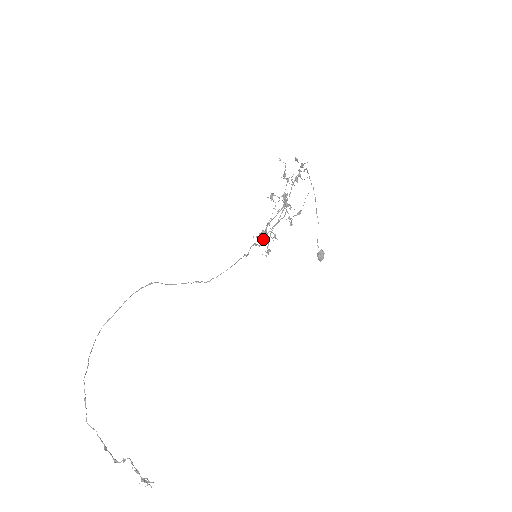
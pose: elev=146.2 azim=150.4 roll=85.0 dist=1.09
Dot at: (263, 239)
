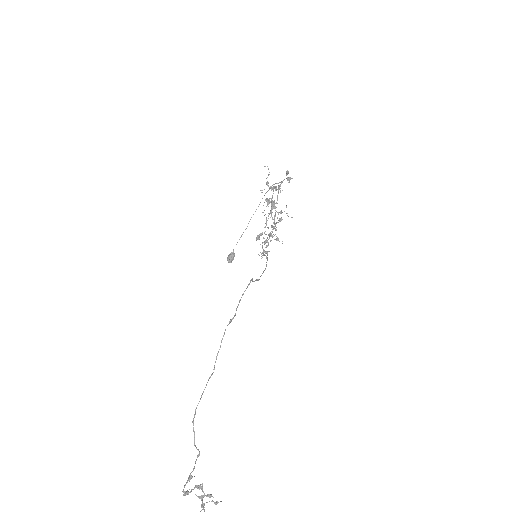
Dot at: (266, 241)
